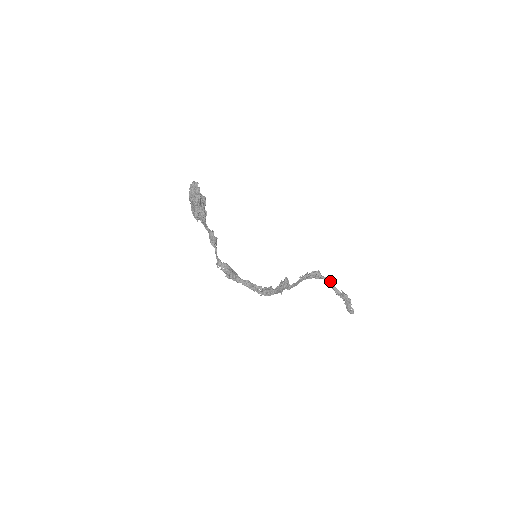
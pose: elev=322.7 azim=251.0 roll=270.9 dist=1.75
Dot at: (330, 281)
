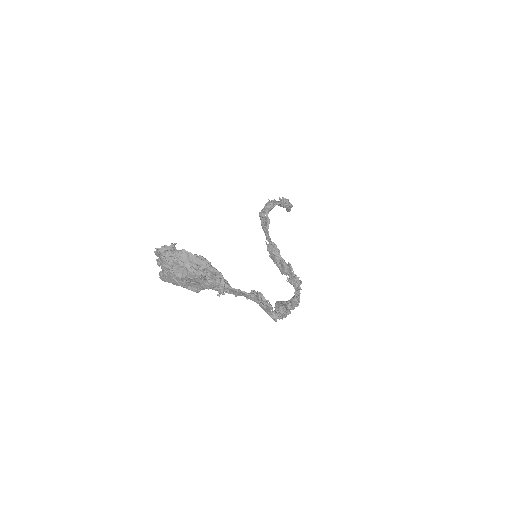
Dot at: (276, 201)
